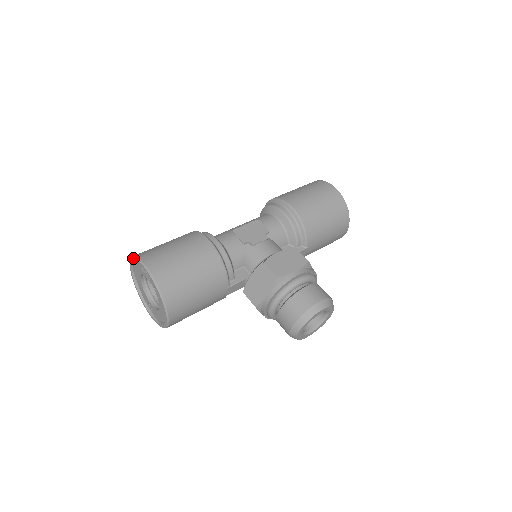
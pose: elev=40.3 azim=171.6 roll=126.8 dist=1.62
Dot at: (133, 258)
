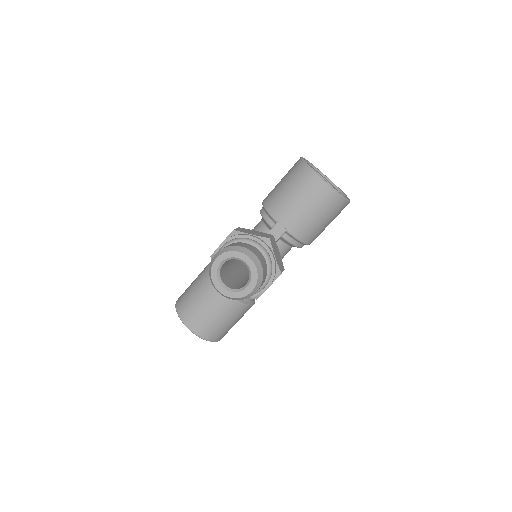
Dot at: occluded
